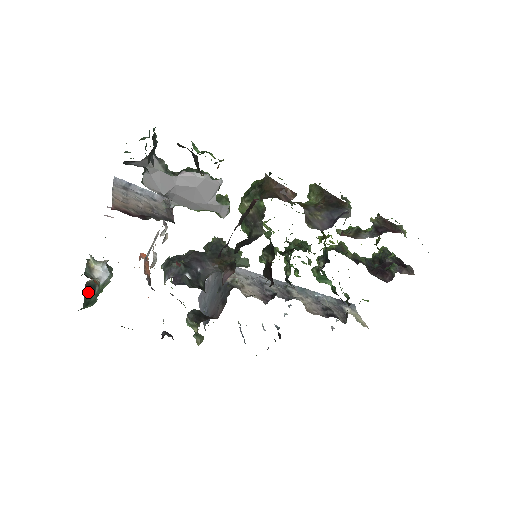
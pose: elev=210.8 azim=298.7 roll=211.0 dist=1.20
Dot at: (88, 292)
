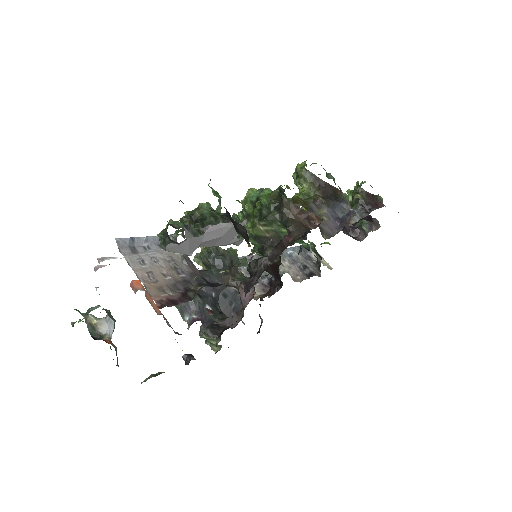
Dot at: (117, 365)
